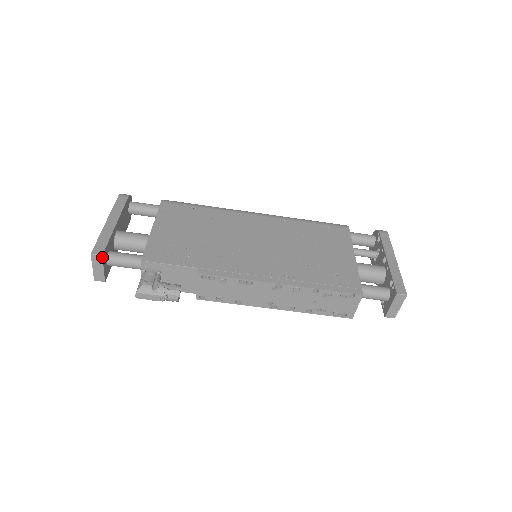
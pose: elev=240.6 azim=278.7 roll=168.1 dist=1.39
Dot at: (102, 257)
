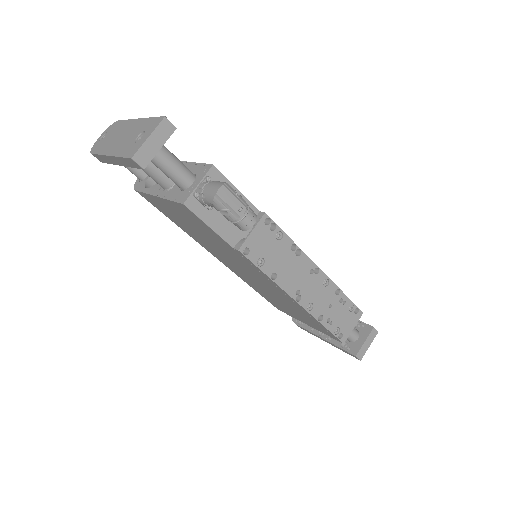
Dot at: (174, 130)
